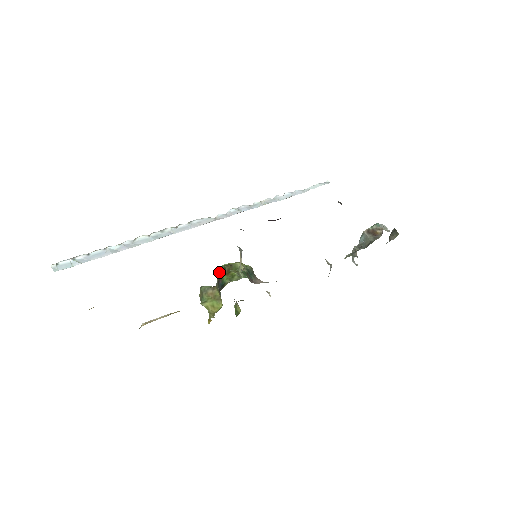
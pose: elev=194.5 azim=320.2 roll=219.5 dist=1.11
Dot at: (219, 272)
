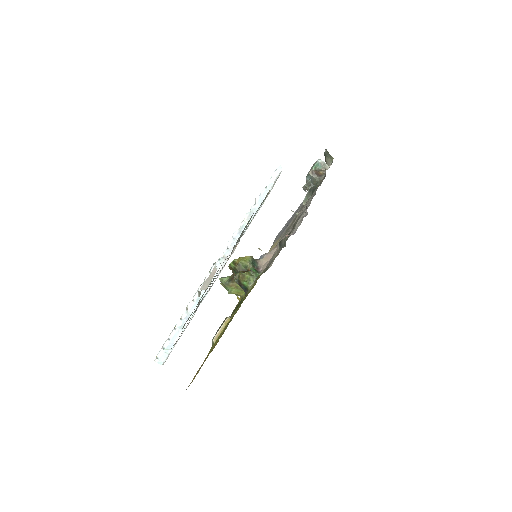
Dot at: (230, 269)
